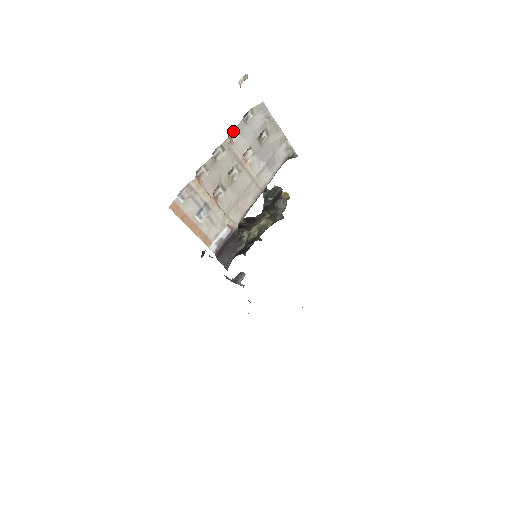
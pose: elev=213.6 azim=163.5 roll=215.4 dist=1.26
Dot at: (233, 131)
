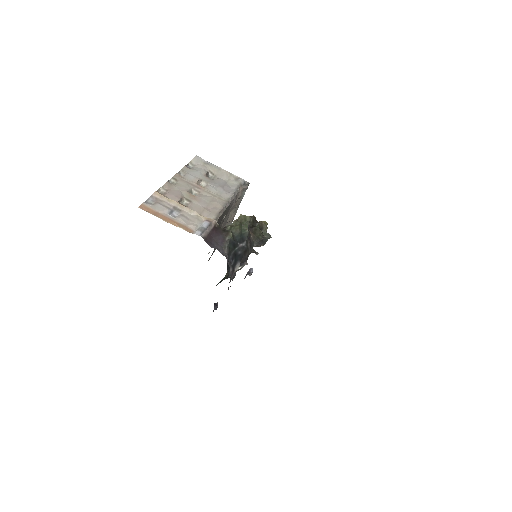
Dot at: (180, 173)
